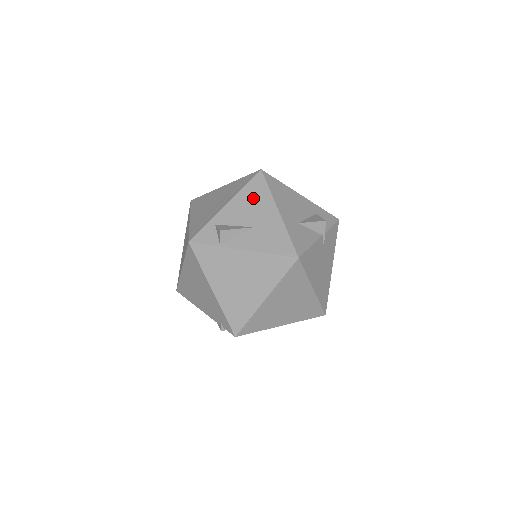
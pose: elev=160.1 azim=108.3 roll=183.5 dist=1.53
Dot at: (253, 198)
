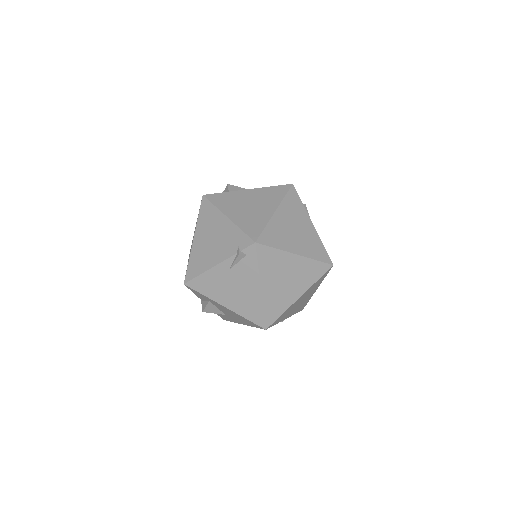
Dot at: occluded
